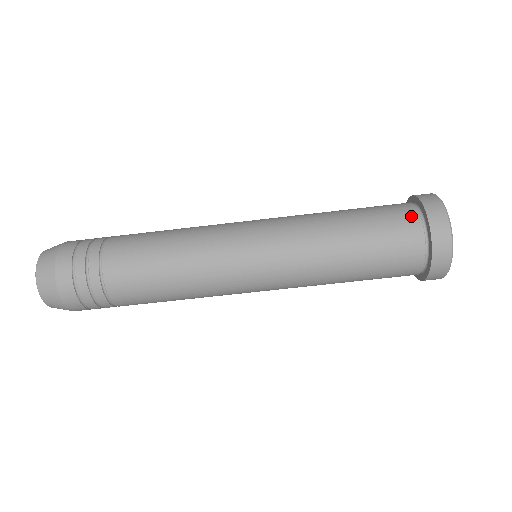
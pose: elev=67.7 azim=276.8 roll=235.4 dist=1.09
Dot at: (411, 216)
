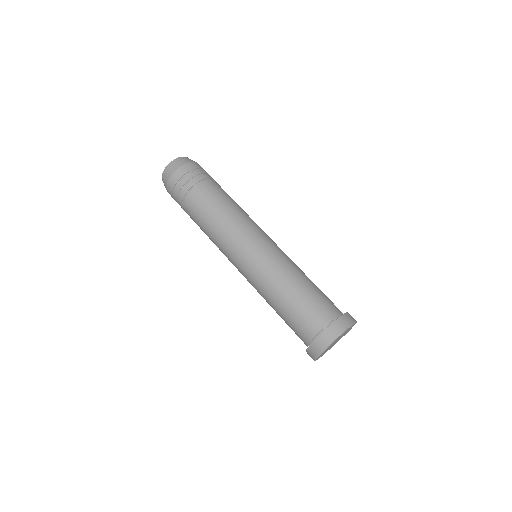
Dot at: (337, 310)
